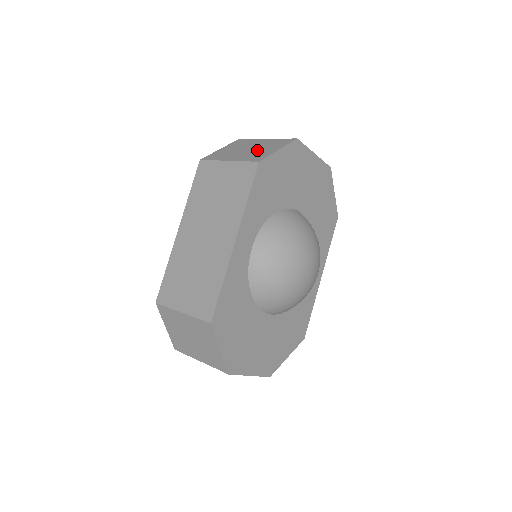
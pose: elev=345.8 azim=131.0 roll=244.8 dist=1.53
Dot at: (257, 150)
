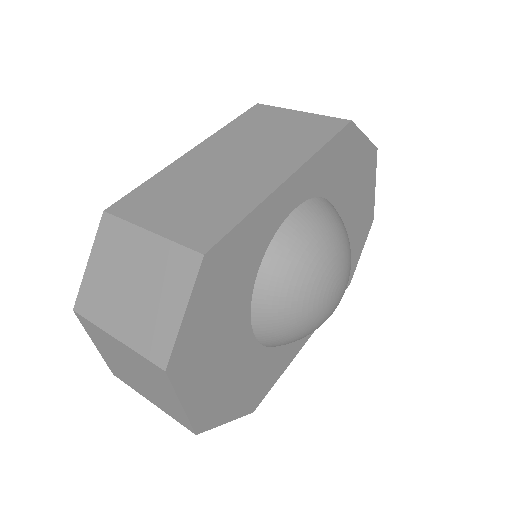
Dot at: occluded
